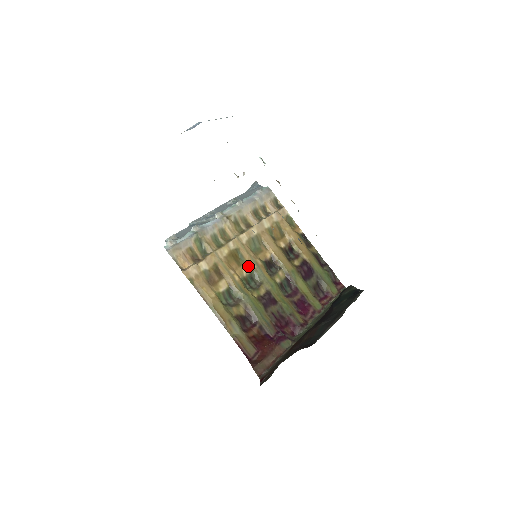
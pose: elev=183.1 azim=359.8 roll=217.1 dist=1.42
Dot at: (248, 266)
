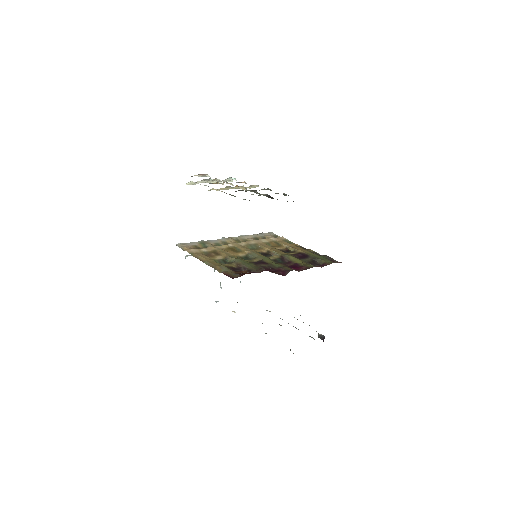
Dot at: (244, 253)
